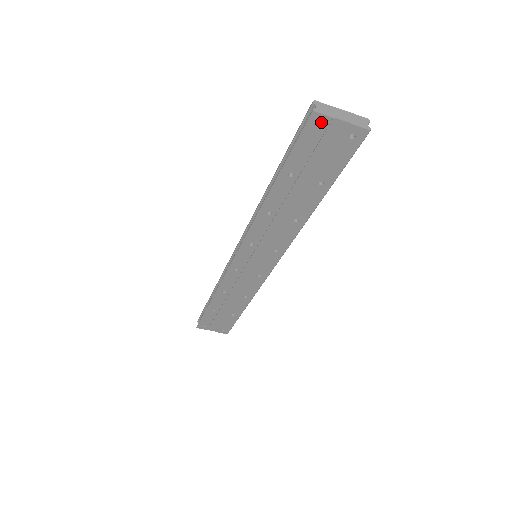
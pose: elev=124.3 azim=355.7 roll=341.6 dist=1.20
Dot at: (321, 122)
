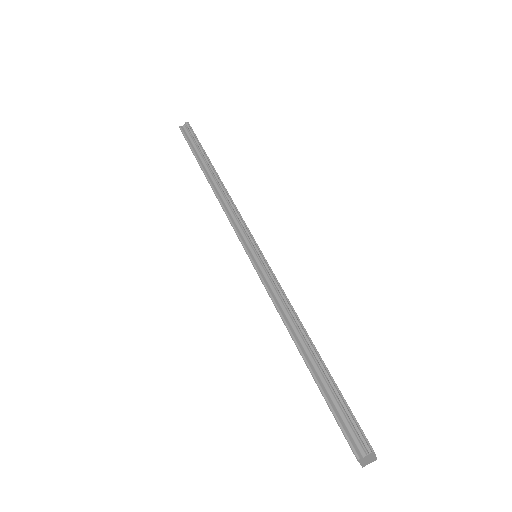
Dot at: occluded
